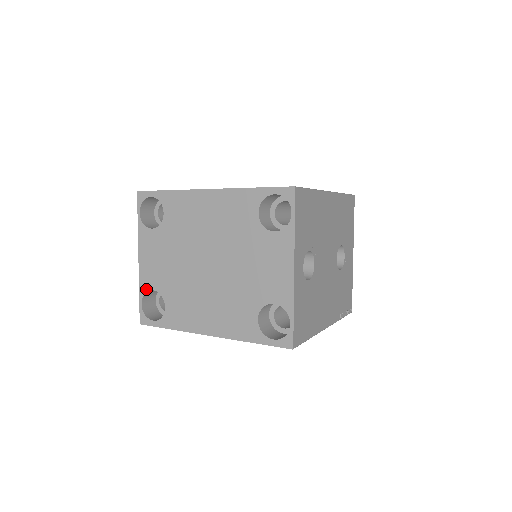
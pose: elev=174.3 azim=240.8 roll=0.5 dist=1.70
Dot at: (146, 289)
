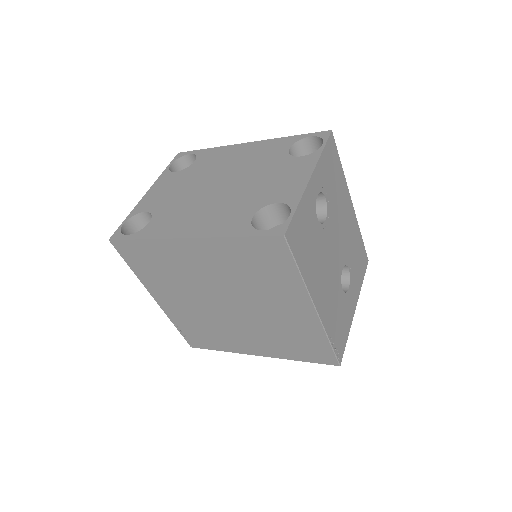
Dot at: (138, 212)
